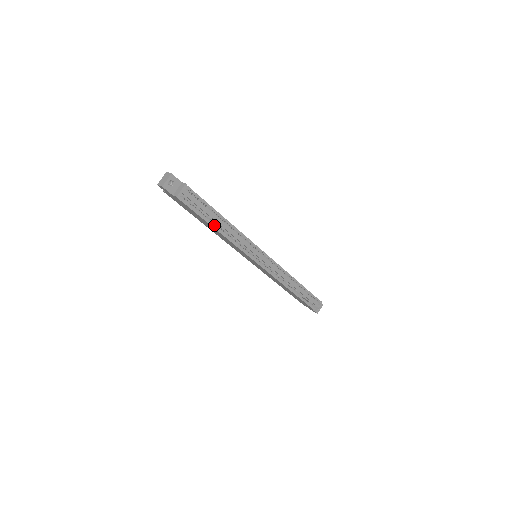
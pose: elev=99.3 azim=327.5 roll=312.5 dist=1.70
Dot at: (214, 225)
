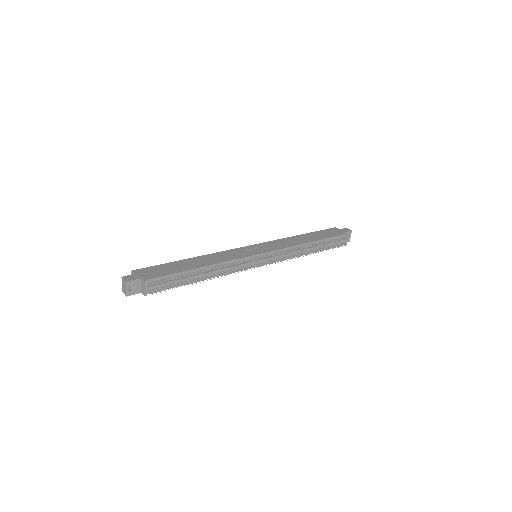
Dot at: (196, 280)
